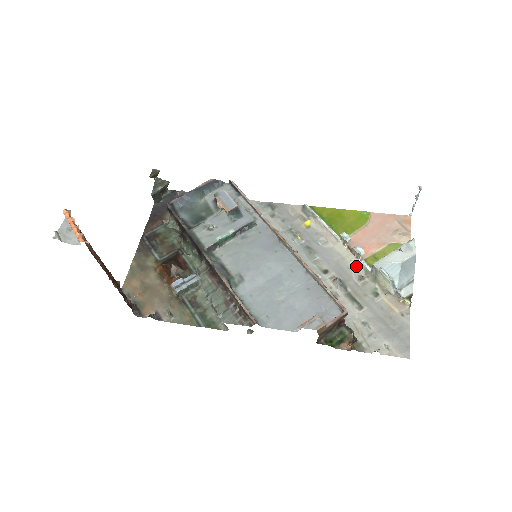
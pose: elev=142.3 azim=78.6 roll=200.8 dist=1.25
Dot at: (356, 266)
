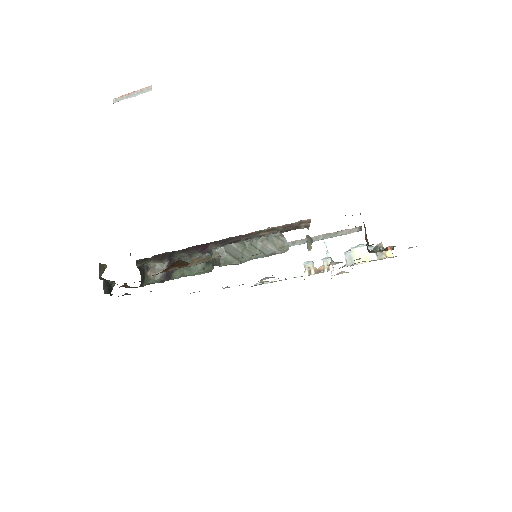
Dot at: (333, 270)
